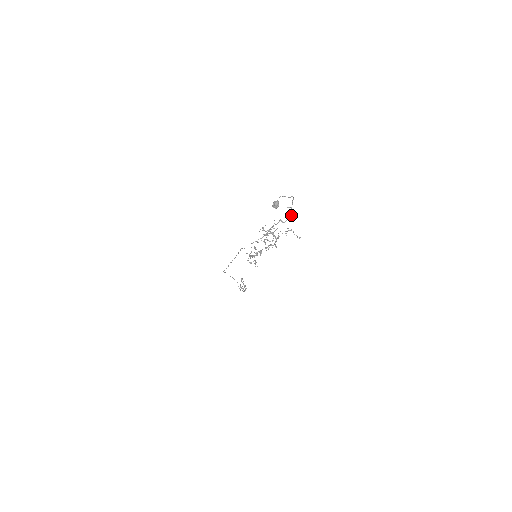
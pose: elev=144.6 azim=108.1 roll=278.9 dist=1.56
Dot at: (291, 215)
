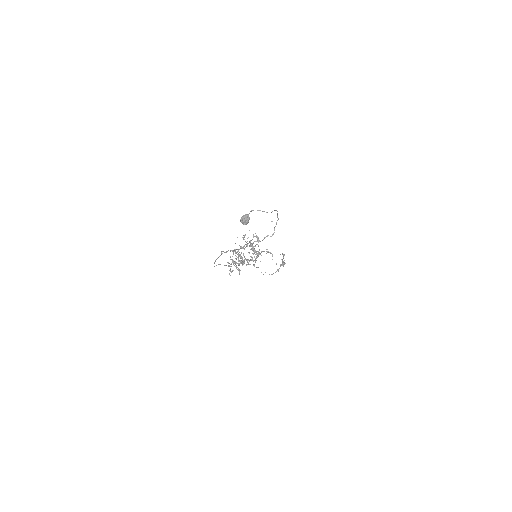
Dot at: (272, 234)
